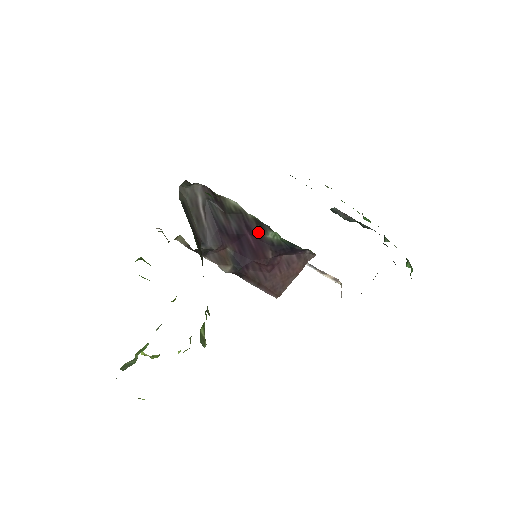
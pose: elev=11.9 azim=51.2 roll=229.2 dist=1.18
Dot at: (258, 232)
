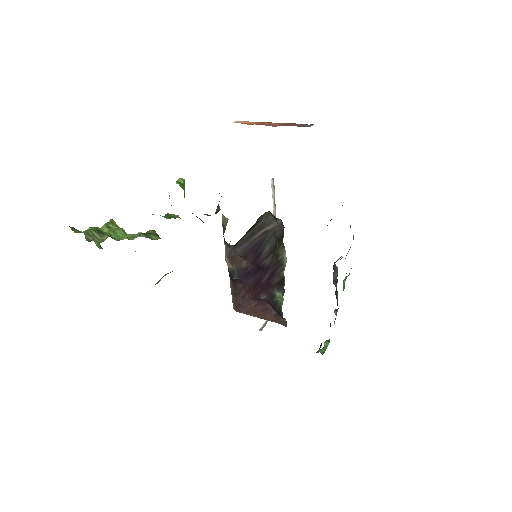
Dot at: (275, 283)
